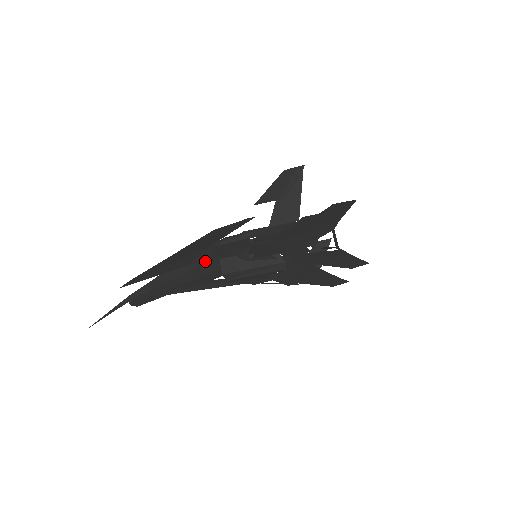
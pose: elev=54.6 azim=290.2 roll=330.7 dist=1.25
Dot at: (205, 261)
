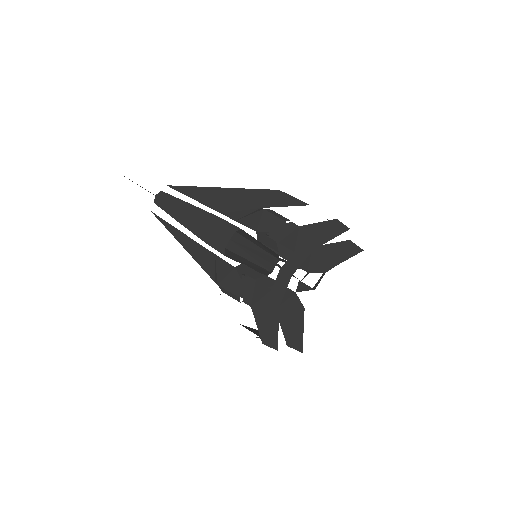
Dot at: (235, 219)
